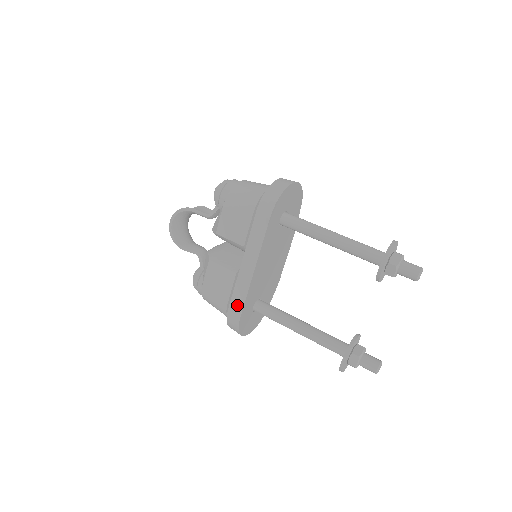
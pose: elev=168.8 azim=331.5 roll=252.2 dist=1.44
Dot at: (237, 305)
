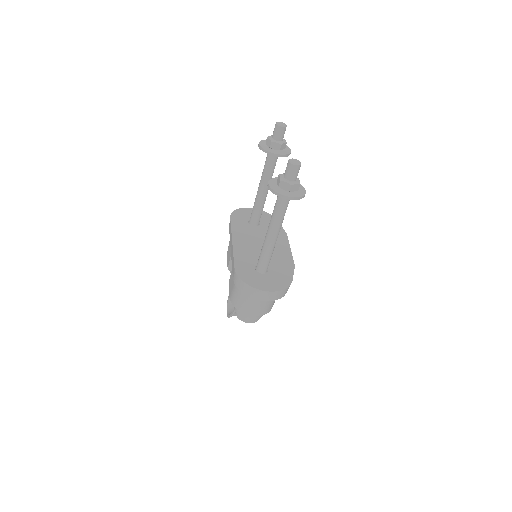
Dot at: (233, 268)
